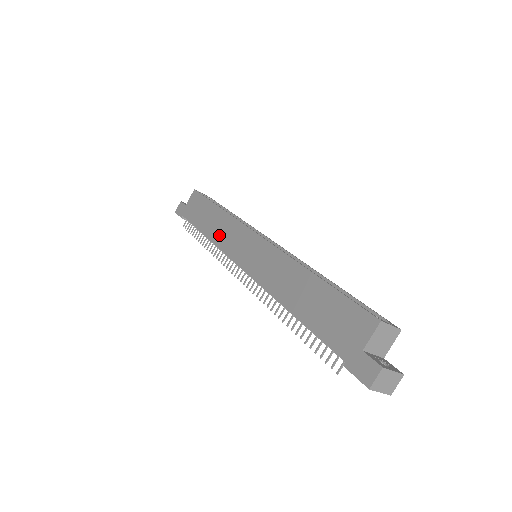
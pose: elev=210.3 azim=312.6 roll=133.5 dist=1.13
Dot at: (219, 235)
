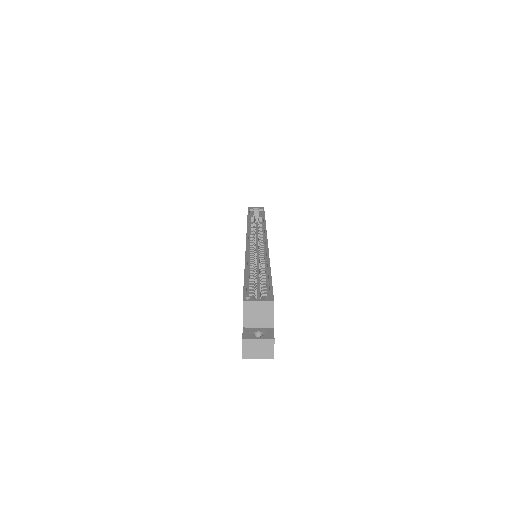
Dot at: occluded
